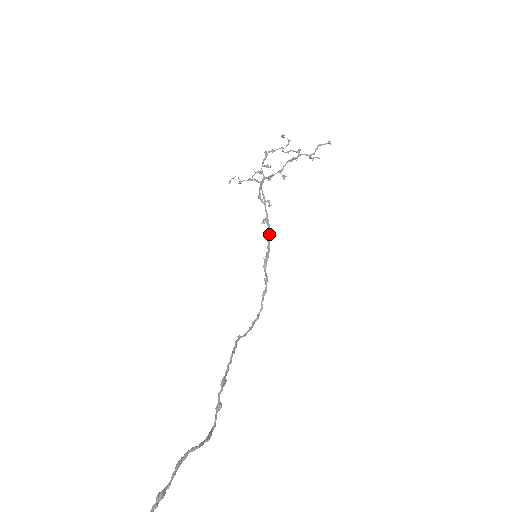
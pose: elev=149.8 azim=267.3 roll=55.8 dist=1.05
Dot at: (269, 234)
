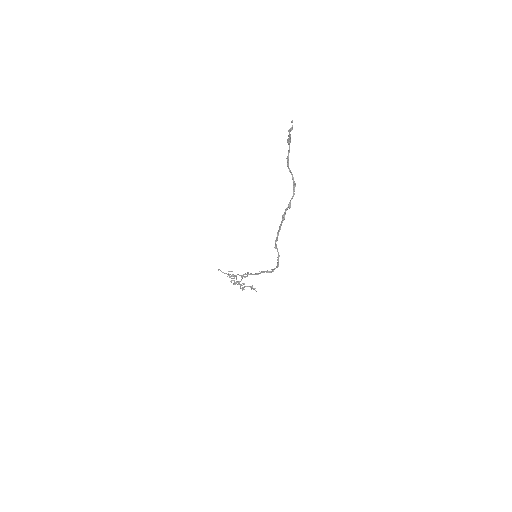
Dot at: (254, 274)
